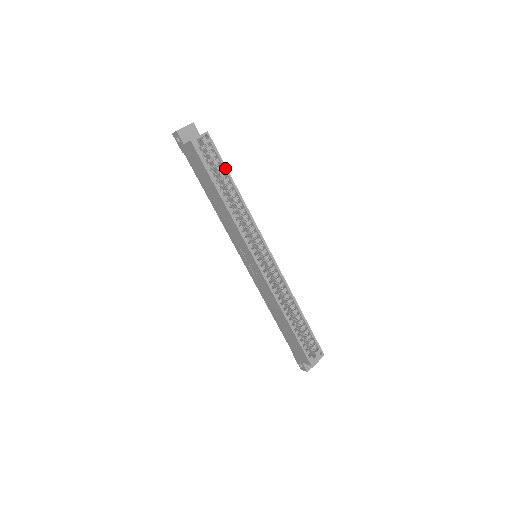
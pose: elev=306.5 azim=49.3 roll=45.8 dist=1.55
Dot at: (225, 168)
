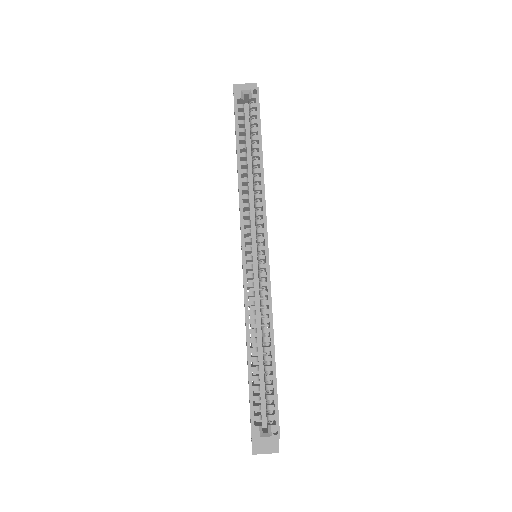
Dot at: (259, 131)
